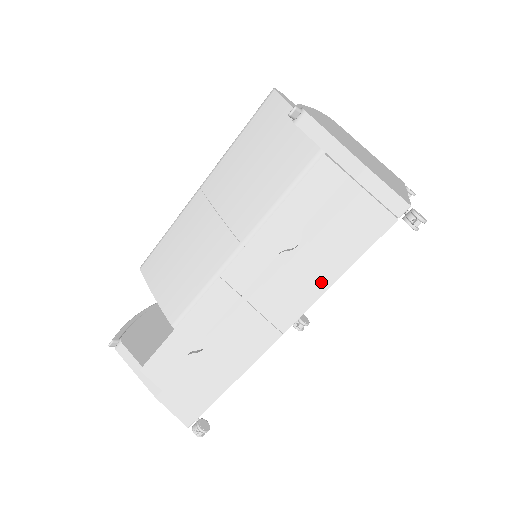
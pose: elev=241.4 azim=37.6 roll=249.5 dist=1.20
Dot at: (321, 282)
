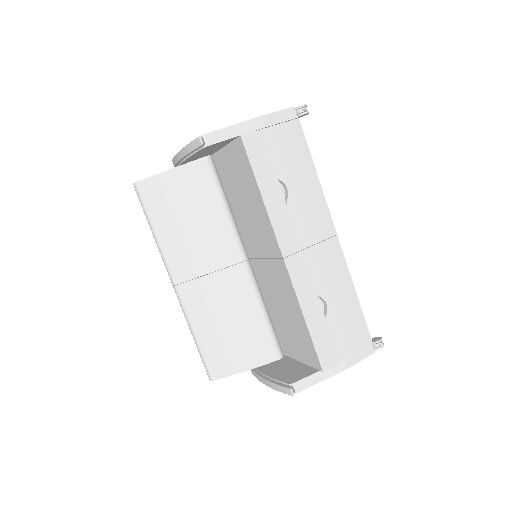
Dot at: (315, 188)
